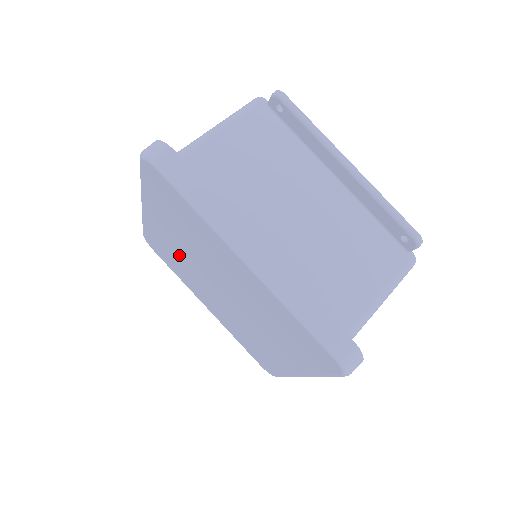
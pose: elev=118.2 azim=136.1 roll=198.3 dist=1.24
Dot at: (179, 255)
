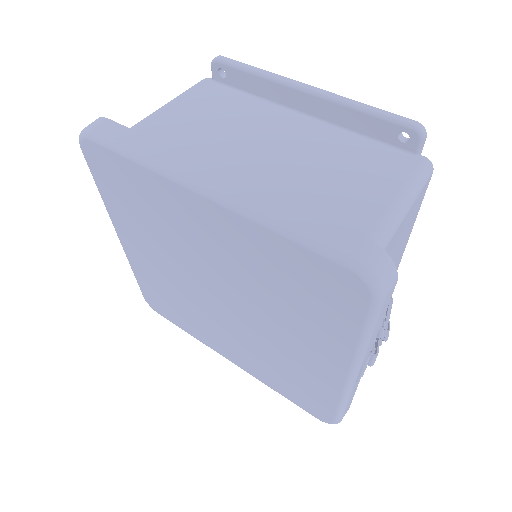
Dot at: (172, 285)
